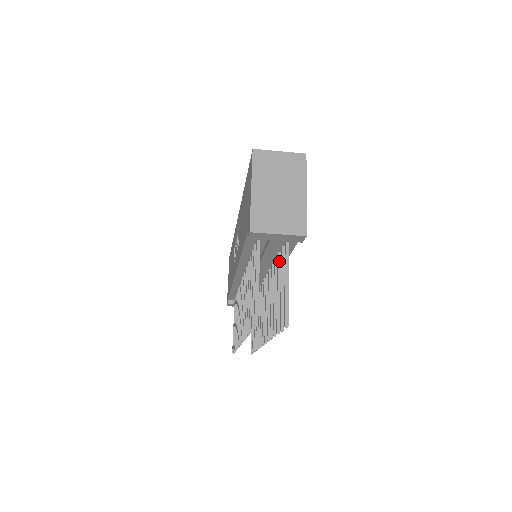
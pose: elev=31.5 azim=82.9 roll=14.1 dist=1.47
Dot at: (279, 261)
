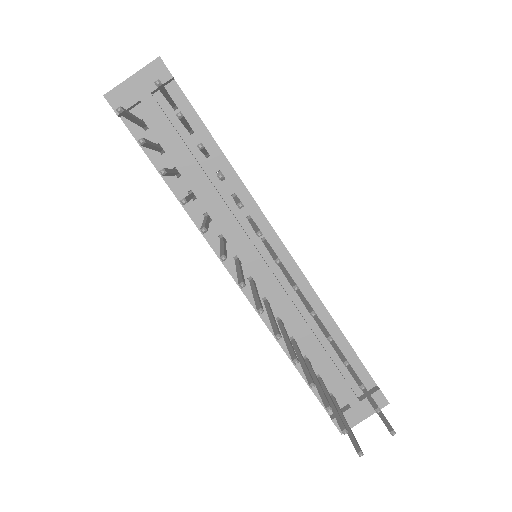
Dot at: occluded
